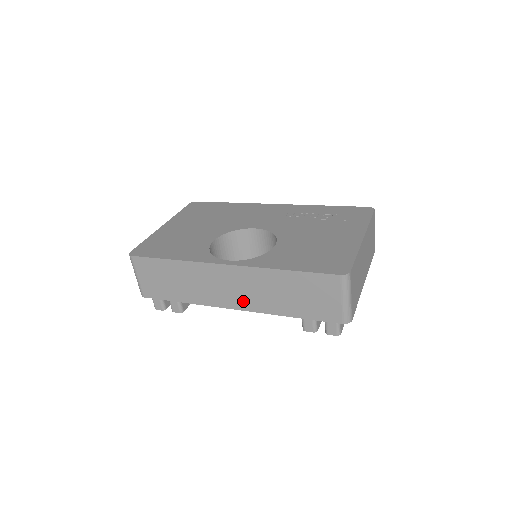
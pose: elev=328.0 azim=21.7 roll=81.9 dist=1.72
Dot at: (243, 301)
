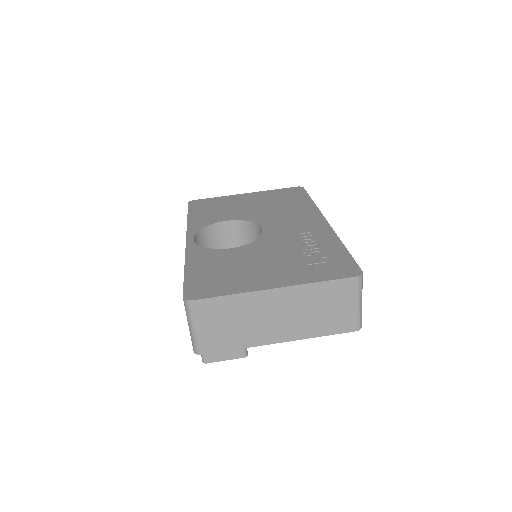
Dot at: occluded
